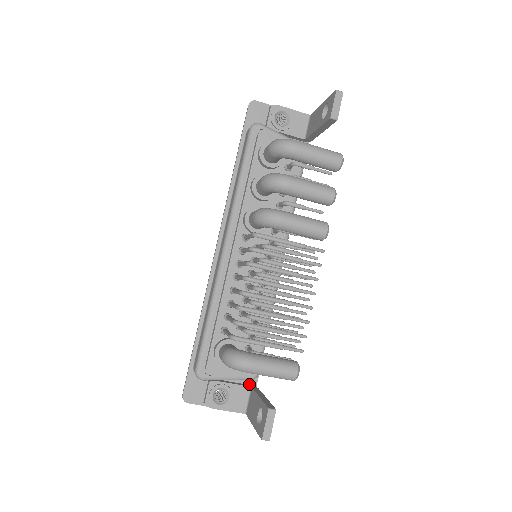
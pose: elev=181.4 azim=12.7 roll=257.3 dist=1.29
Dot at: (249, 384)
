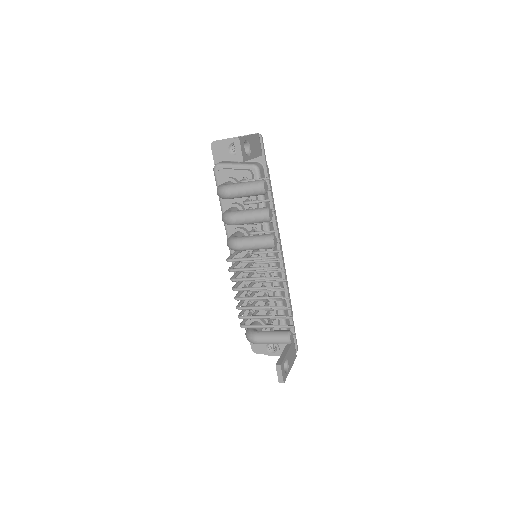
Dot at: occluded
